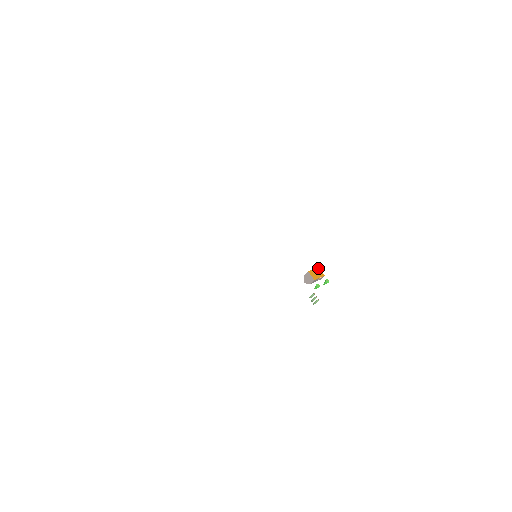
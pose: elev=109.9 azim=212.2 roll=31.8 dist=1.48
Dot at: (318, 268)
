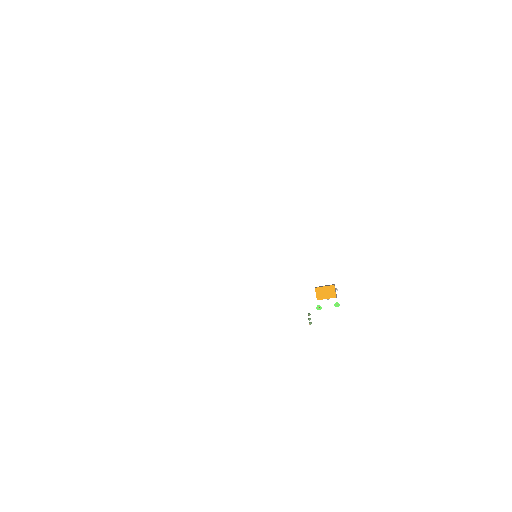
Dot at: (332, 286)
